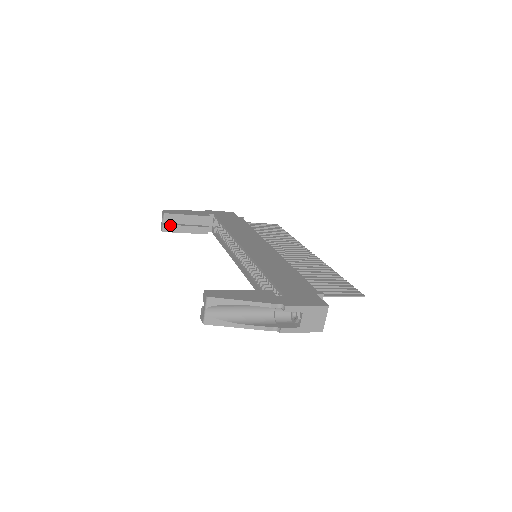
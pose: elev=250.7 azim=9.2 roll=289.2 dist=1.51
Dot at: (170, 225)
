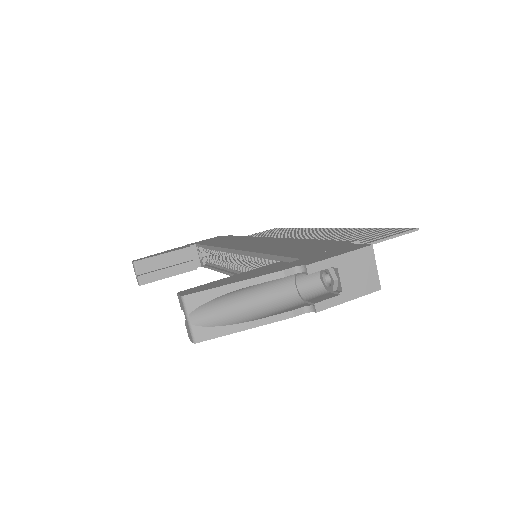
Dot at: (146, 274)
